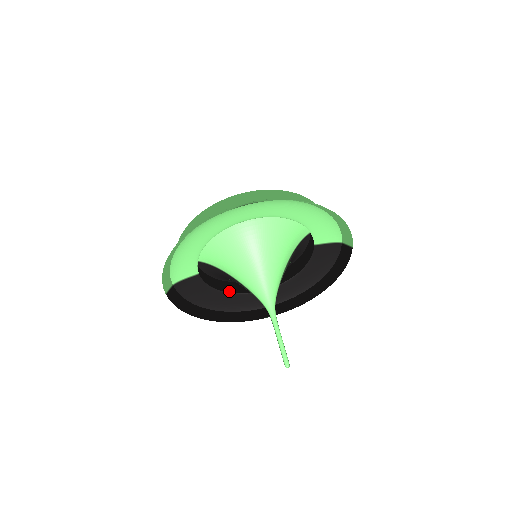
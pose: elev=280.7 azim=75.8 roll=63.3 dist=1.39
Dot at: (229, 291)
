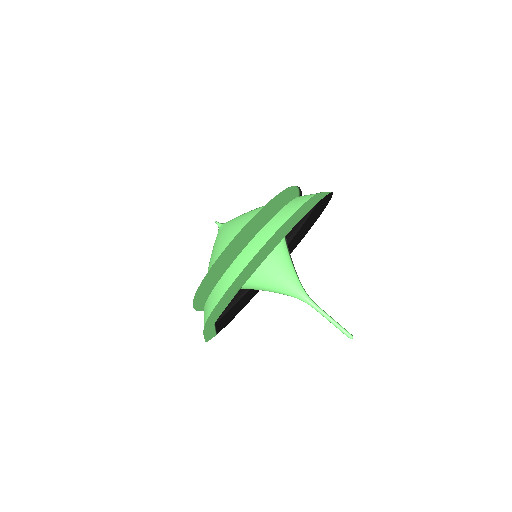
Dot at: occluded
